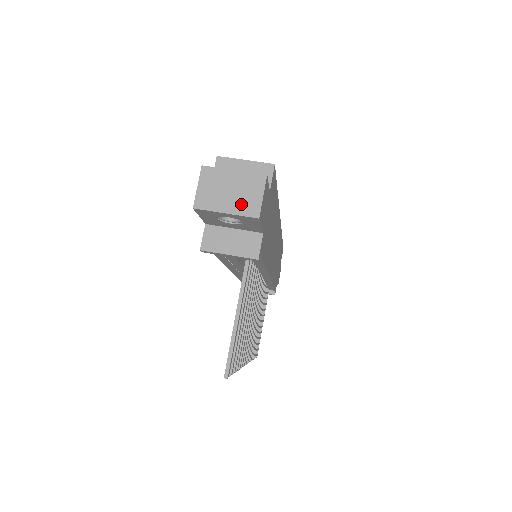
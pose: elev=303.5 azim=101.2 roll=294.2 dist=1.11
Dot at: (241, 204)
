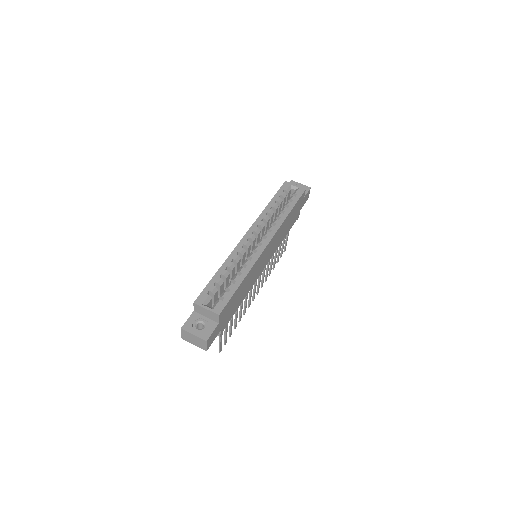
Dot at: (199, 345)
